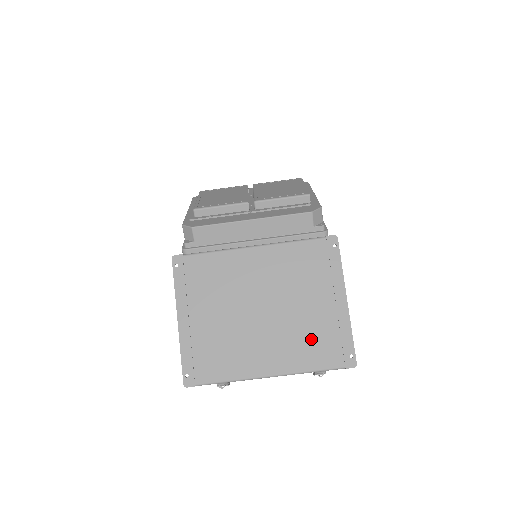
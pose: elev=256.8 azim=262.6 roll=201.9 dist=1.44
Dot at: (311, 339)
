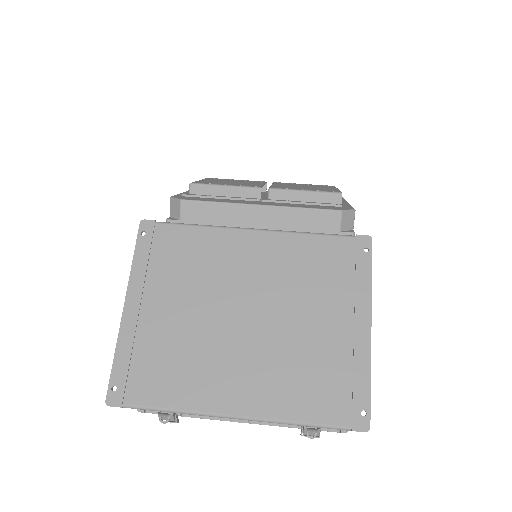
Dot at: (308, 374)
